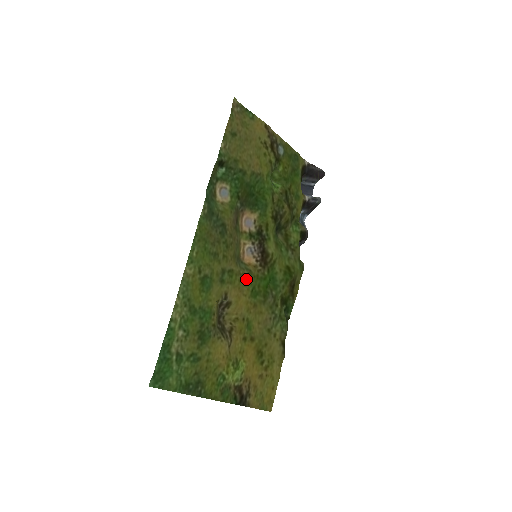
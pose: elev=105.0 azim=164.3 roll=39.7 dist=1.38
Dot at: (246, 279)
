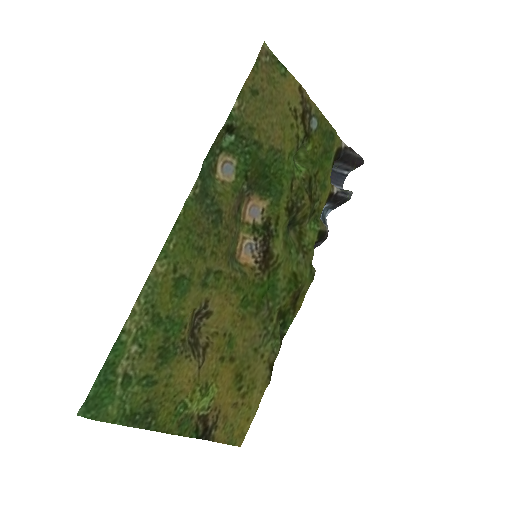
Dot at: (237, 284)
